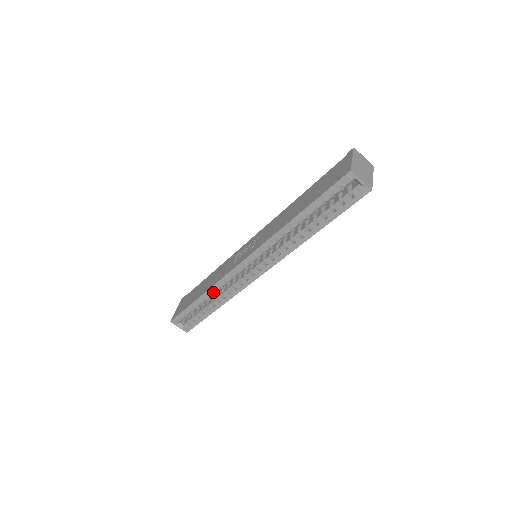
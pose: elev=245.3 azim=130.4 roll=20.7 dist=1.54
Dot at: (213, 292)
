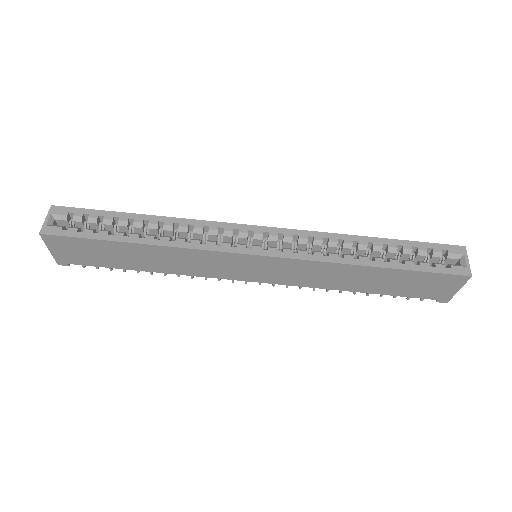
Dot at: (172, 224)
